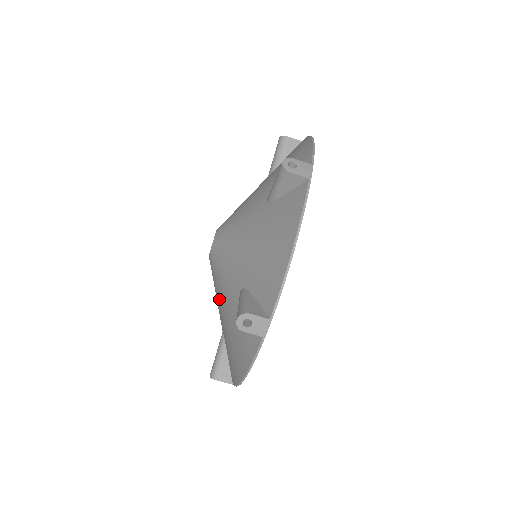
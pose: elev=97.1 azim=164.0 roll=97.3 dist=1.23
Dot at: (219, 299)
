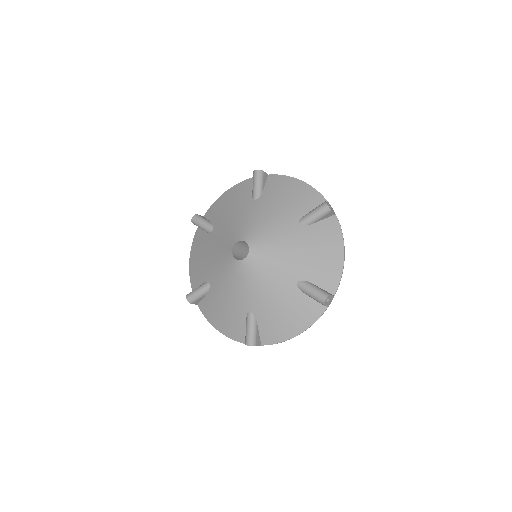
Dot at: (225, 284)
